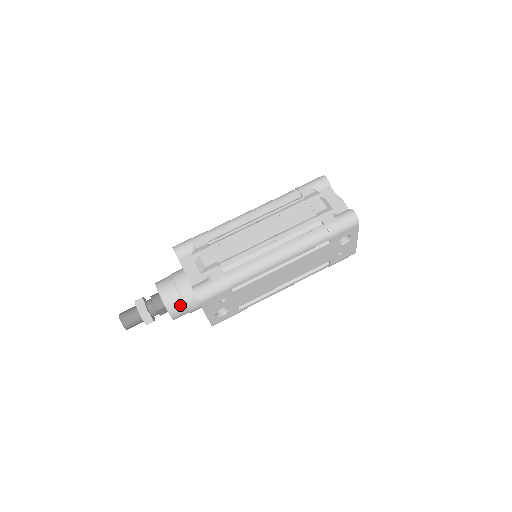
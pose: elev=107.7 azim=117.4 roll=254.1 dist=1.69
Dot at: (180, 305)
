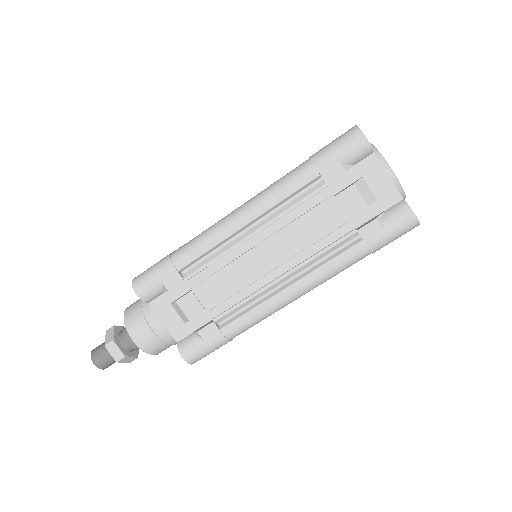
Dot at: (166, 346)
